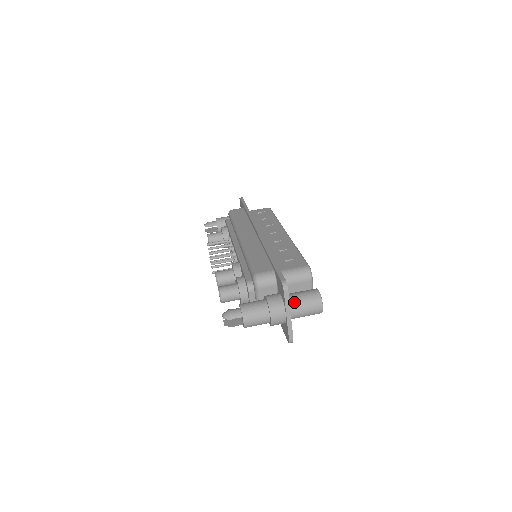
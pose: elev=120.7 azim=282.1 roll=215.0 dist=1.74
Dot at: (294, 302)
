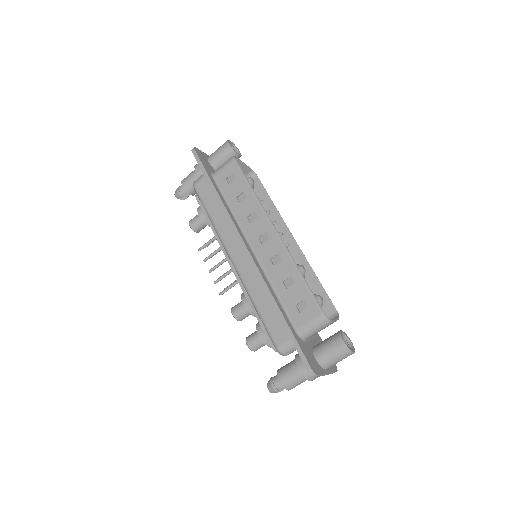
Dot at: (326, 363)
